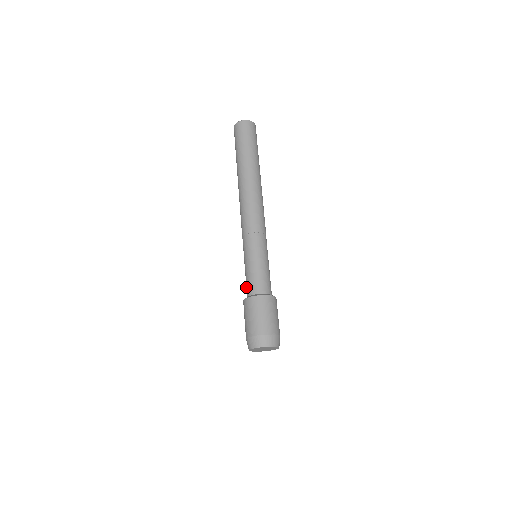
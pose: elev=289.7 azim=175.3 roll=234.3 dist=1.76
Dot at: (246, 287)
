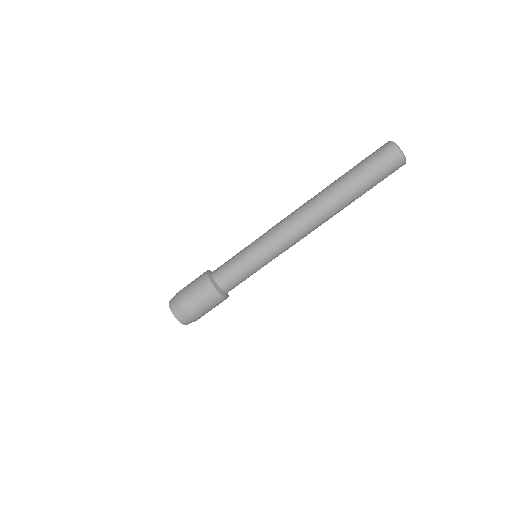
Dot at: (221, 269)
